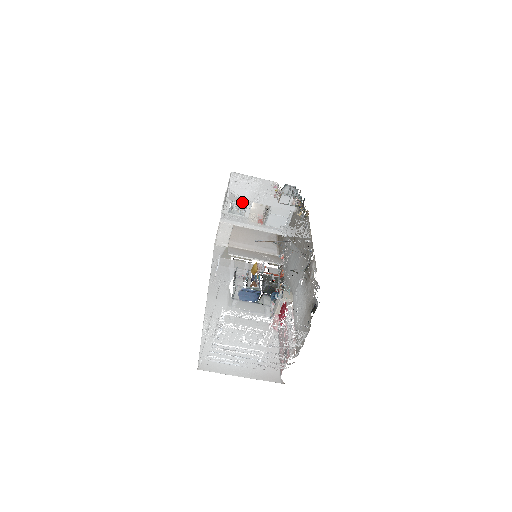
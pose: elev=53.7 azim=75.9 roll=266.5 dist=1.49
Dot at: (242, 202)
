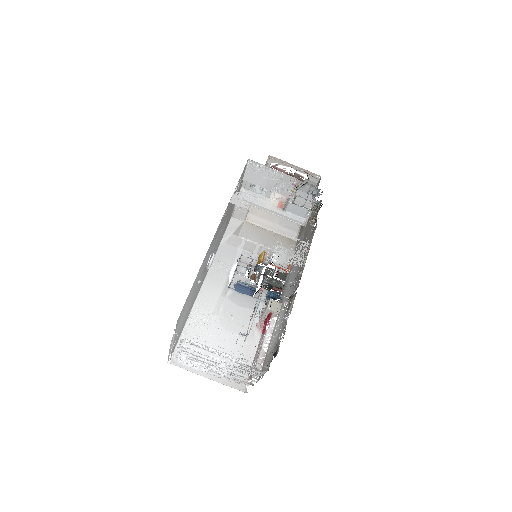
Dot at: (244, 207)
